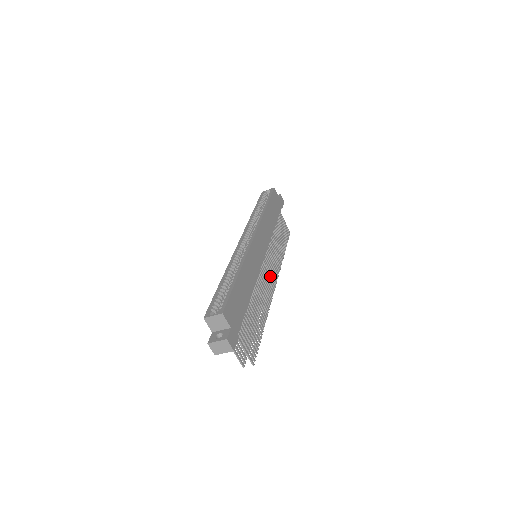
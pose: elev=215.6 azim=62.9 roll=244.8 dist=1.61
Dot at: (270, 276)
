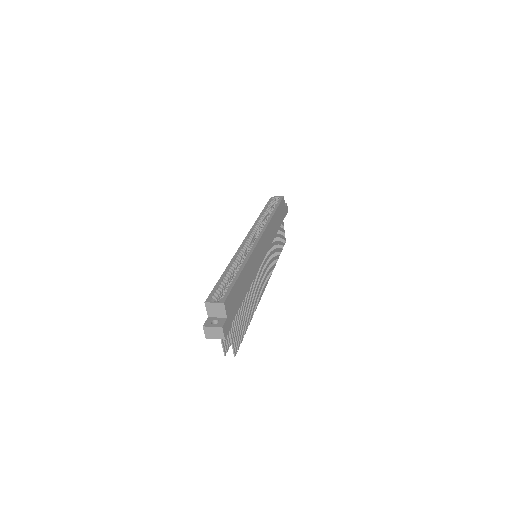
Dot at: (263, 278)
